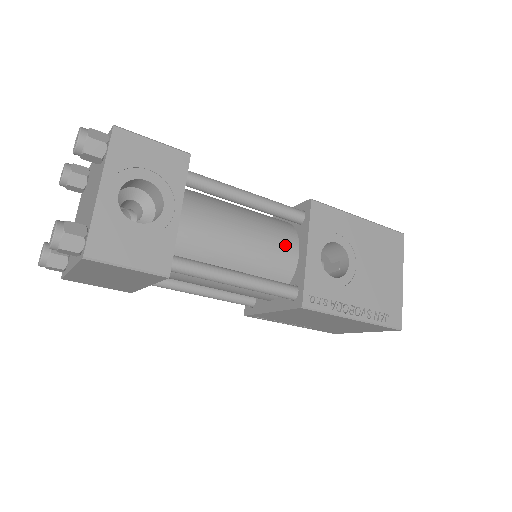
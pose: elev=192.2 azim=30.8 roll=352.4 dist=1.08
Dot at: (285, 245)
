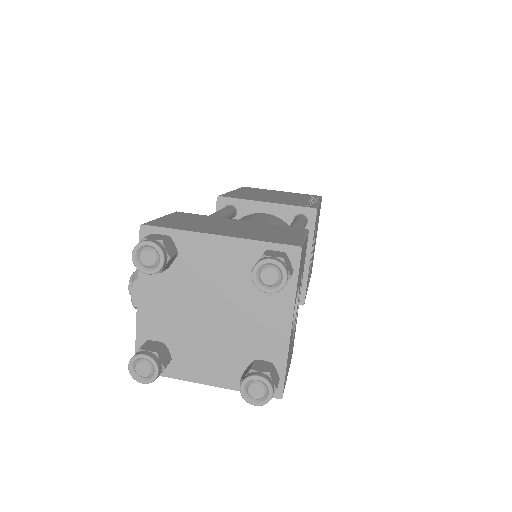
Dot at: occluded
